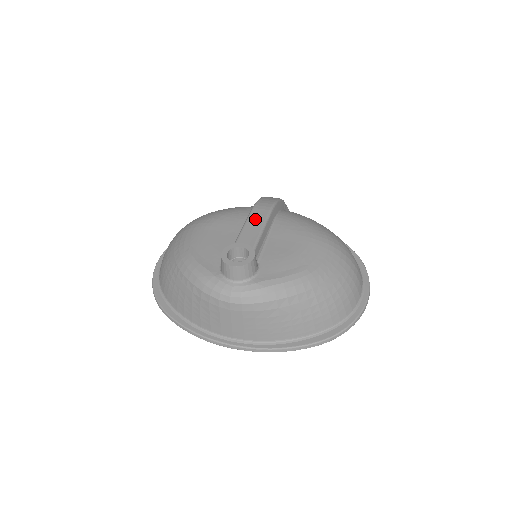
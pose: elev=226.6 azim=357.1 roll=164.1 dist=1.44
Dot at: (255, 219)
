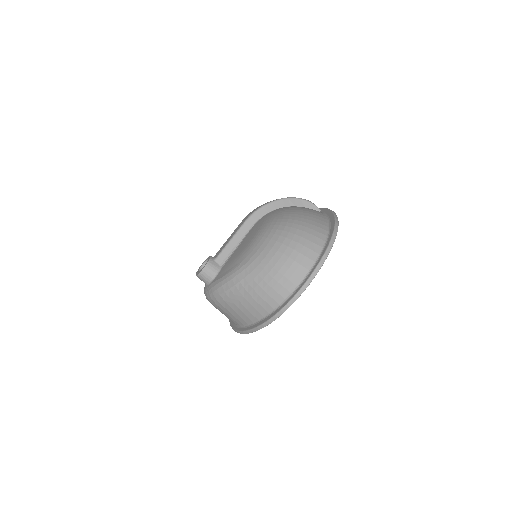
Dot at: (235, 230)
